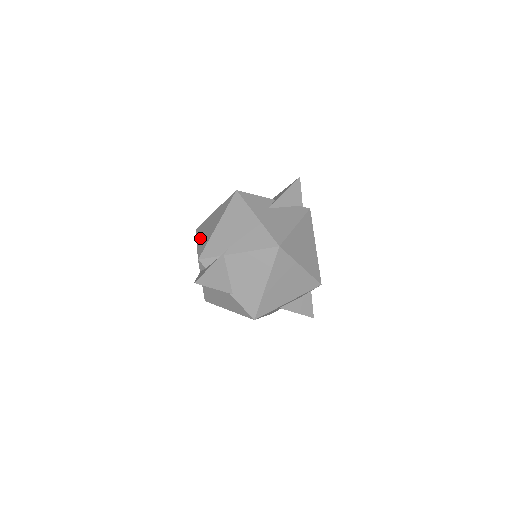
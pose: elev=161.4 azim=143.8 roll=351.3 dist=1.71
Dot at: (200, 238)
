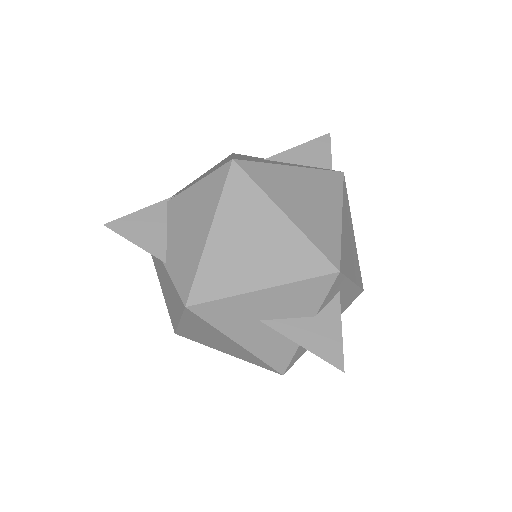
Dot at: occluded
